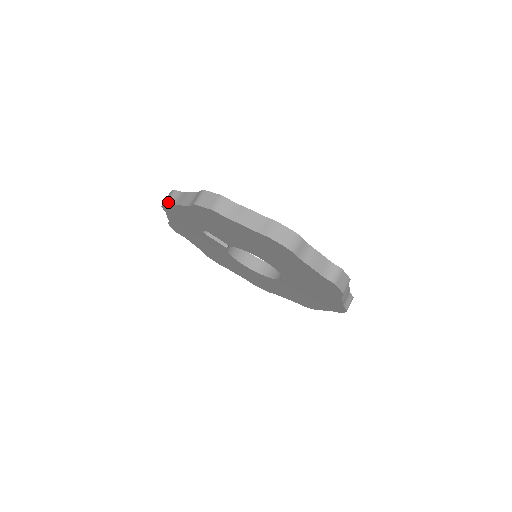
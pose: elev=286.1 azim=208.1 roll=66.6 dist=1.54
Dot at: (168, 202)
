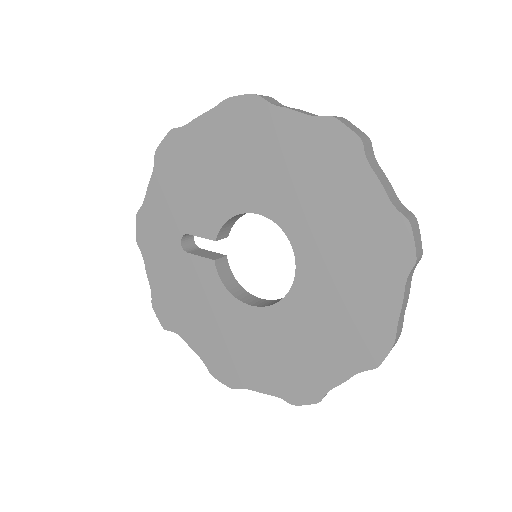
Dot at: (139, 210)
